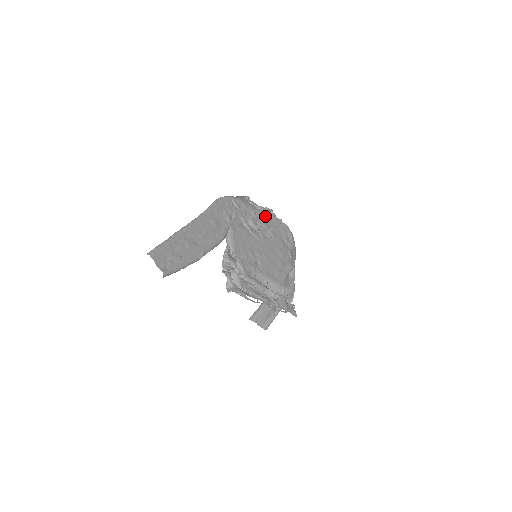
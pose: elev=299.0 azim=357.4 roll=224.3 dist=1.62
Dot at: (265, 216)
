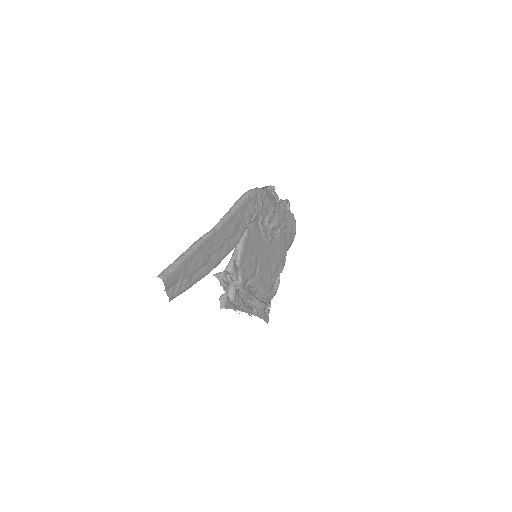
Dot at: (281, 212)
